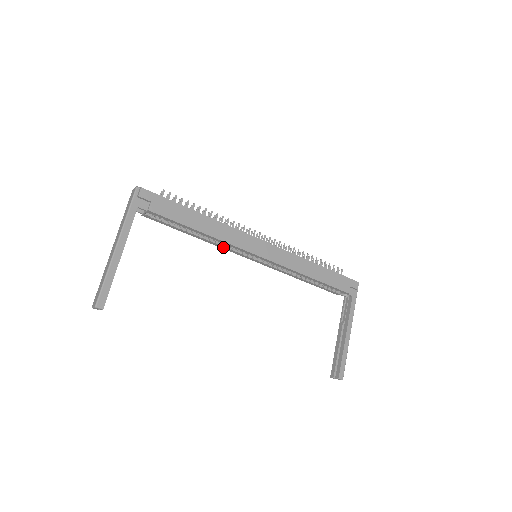
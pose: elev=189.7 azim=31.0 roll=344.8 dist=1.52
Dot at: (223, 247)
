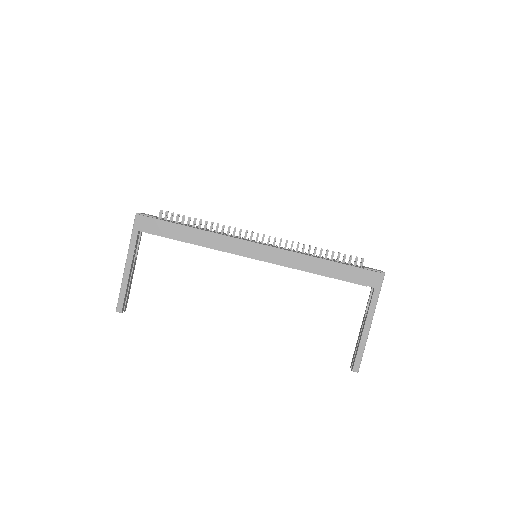
Dot at: occluded
